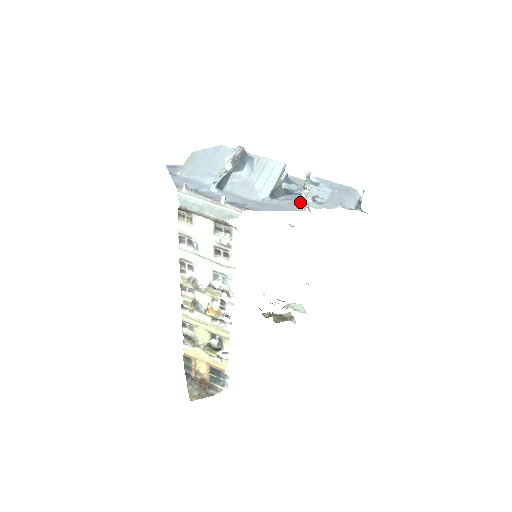
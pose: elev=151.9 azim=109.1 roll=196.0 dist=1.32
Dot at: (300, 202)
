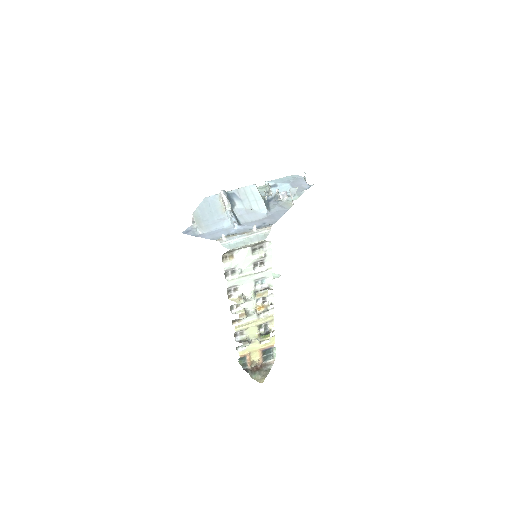
Dot at: (282, 202)
